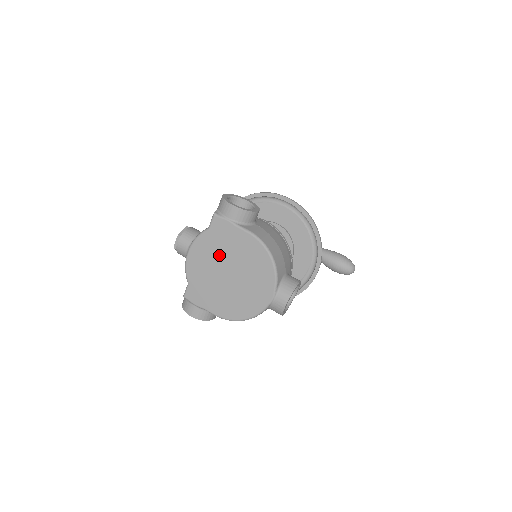
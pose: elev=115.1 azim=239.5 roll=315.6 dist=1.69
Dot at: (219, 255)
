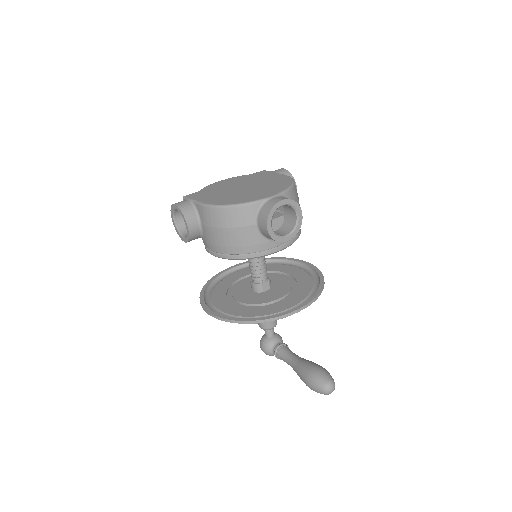
Dot at: (246, 181)
